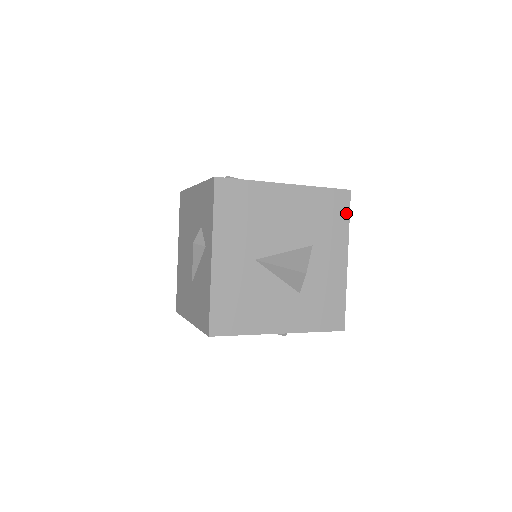
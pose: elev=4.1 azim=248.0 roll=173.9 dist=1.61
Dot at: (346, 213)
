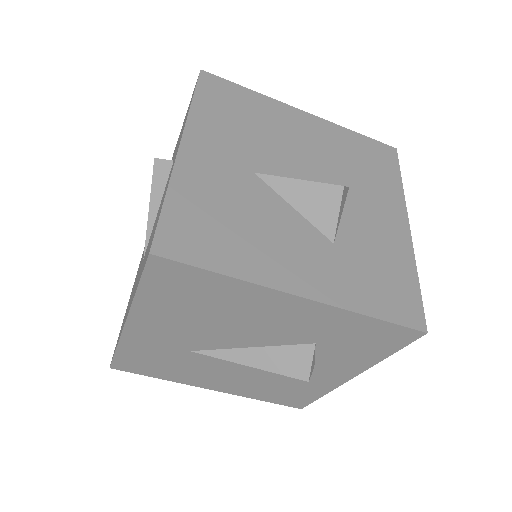
Dot at: (395, 169)
